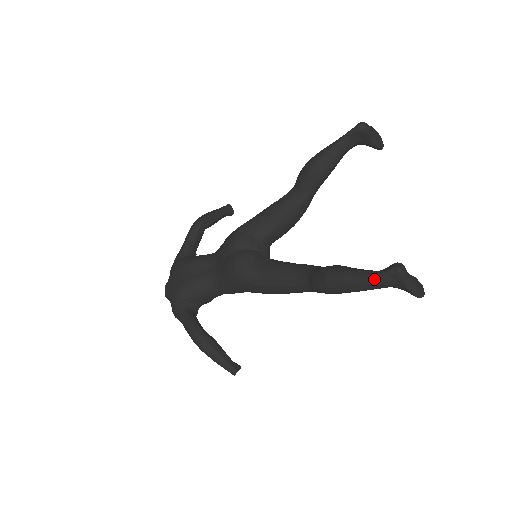
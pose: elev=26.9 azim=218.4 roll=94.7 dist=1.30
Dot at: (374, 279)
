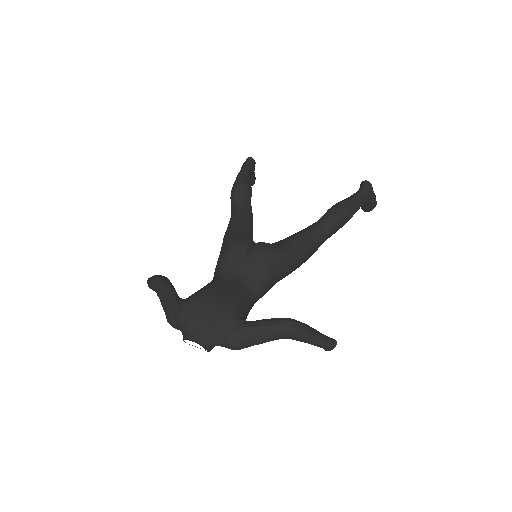
Dot at: (362, 193)
